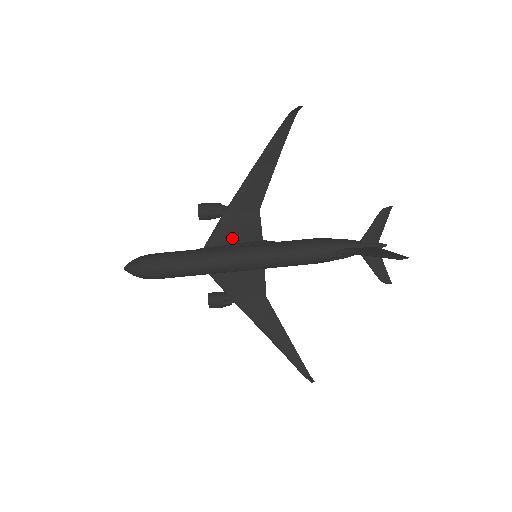
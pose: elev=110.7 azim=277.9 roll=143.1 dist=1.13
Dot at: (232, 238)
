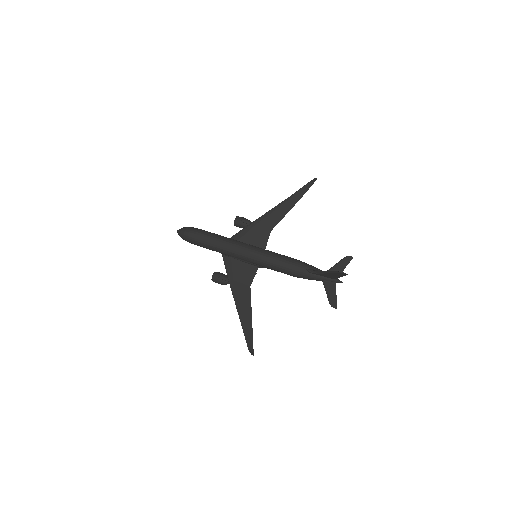
Dot at: (247, 240)
